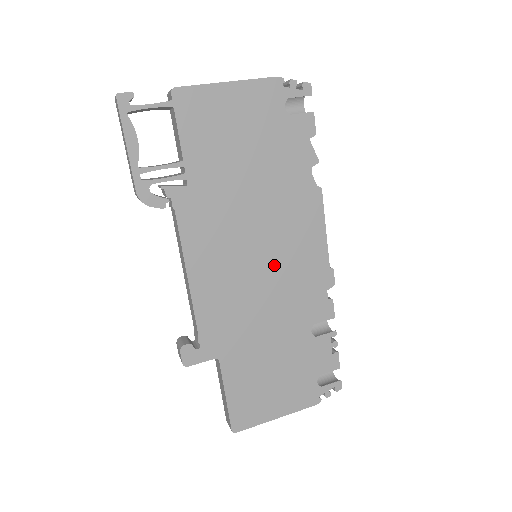
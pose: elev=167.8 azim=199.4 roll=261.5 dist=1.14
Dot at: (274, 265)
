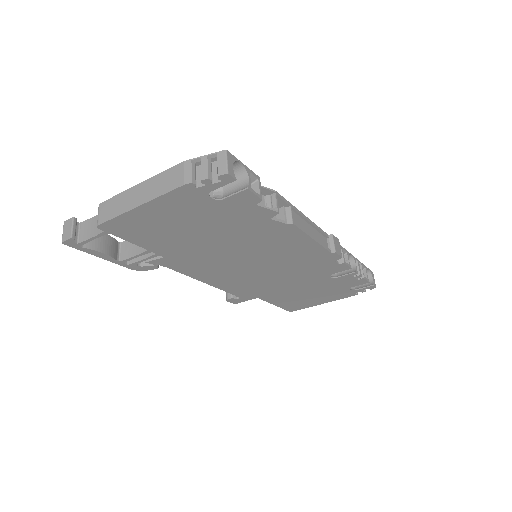
Dot at: (273, 264)
